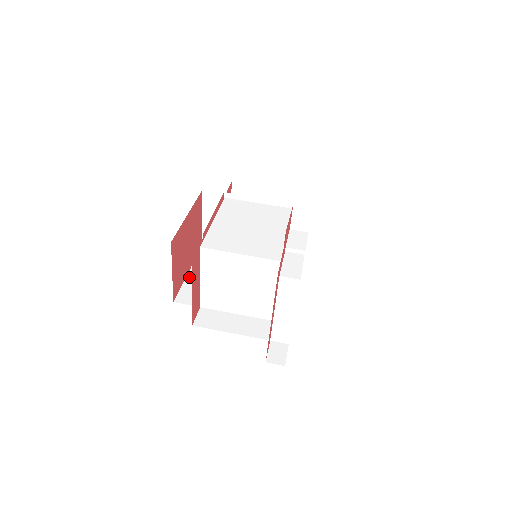
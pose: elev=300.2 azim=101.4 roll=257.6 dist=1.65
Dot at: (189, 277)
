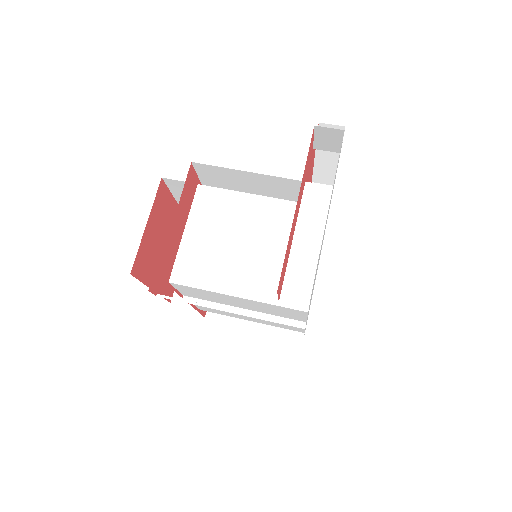
Dot at: occluded
